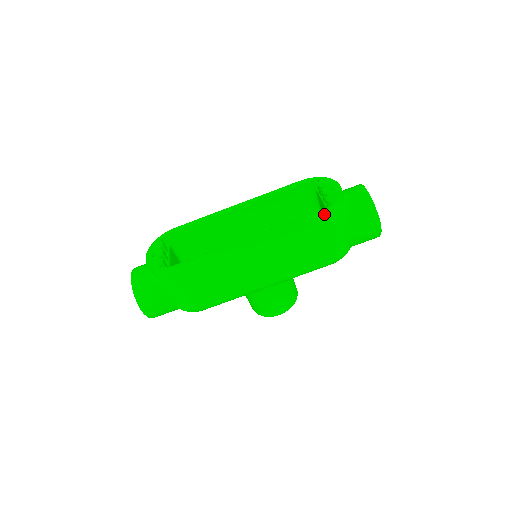
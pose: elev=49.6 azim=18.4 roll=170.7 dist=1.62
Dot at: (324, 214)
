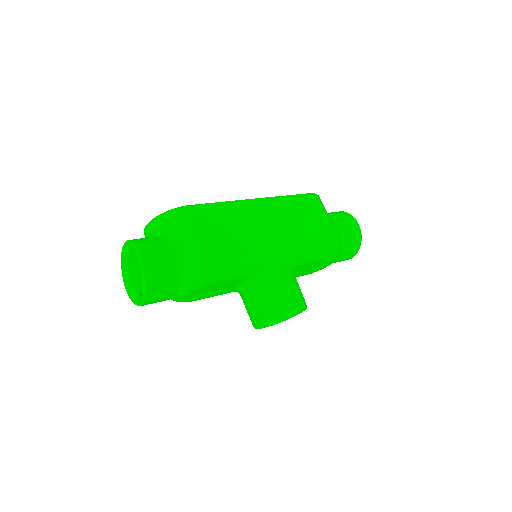
Dot at: (313, 195)
